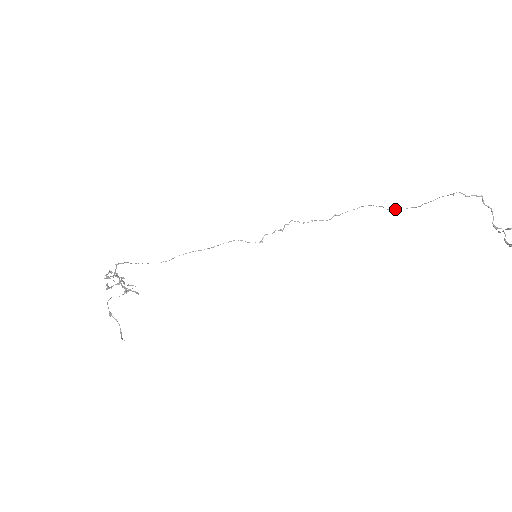
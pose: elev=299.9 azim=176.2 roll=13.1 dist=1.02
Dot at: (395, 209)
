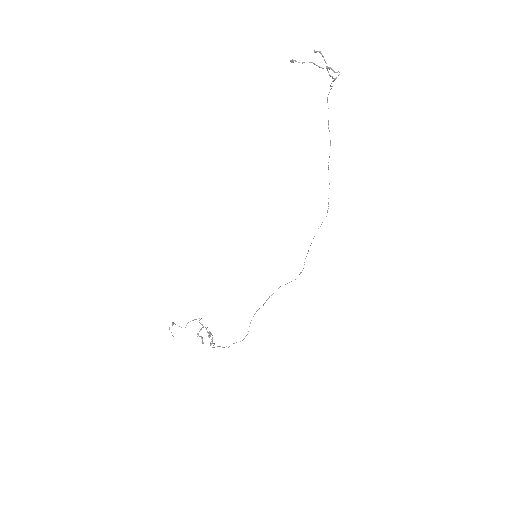
Dot at: occluded
